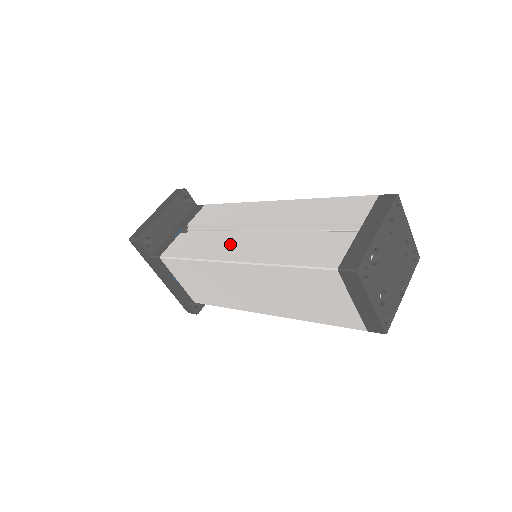
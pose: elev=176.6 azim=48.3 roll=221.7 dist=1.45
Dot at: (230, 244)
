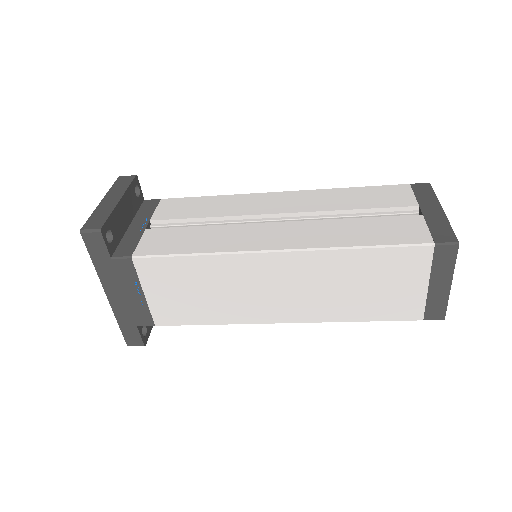
Dot at: (253, 234)
